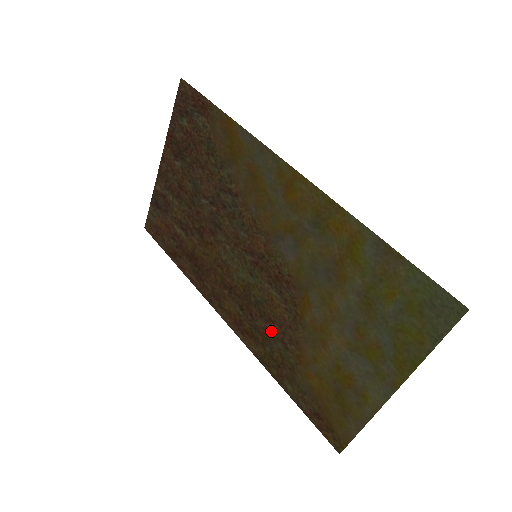
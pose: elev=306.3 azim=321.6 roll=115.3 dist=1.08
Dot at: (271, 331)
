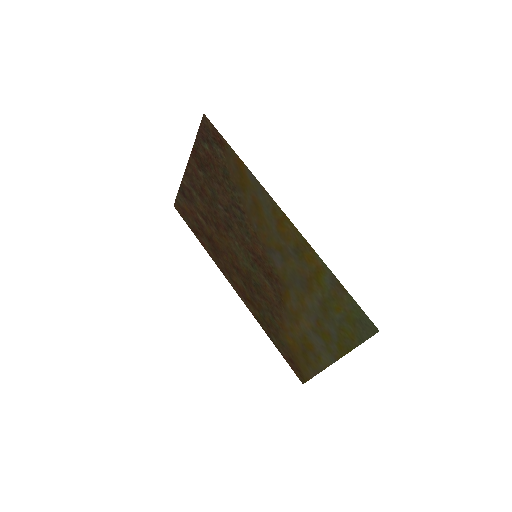
Dot at: (264, 304)
